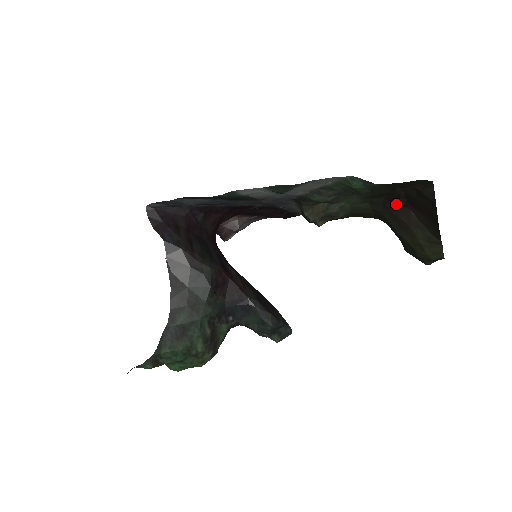
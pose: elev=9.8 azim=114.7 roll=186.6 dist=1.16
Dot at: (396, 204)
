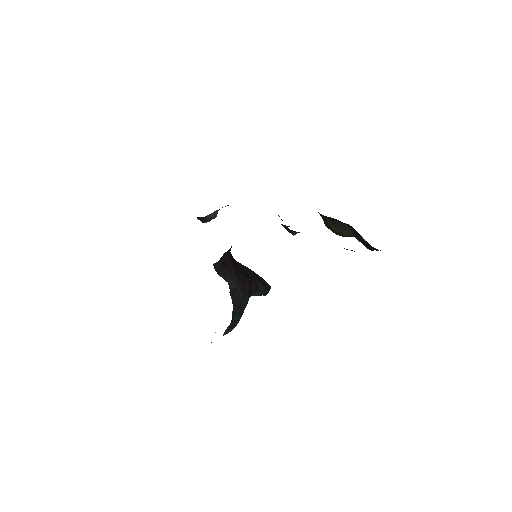
Dot at: (339, 221)
